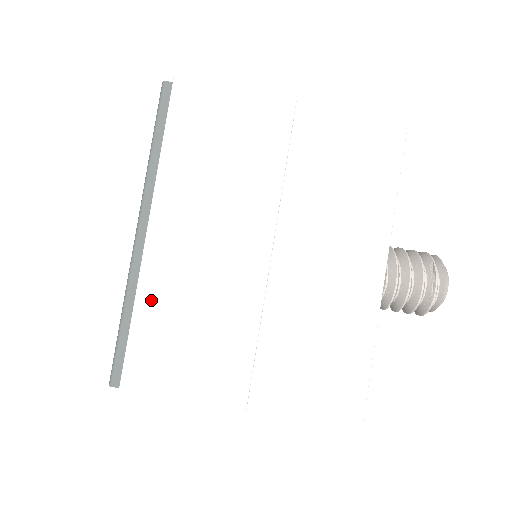
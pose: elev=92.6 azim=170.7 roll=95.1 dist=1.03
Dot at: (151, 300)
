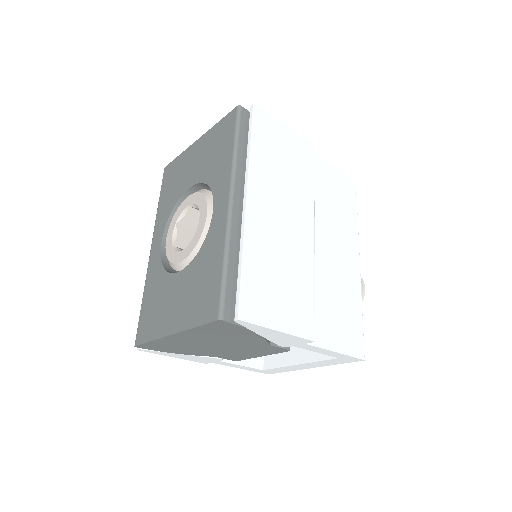
Dot at: (254, 249)
